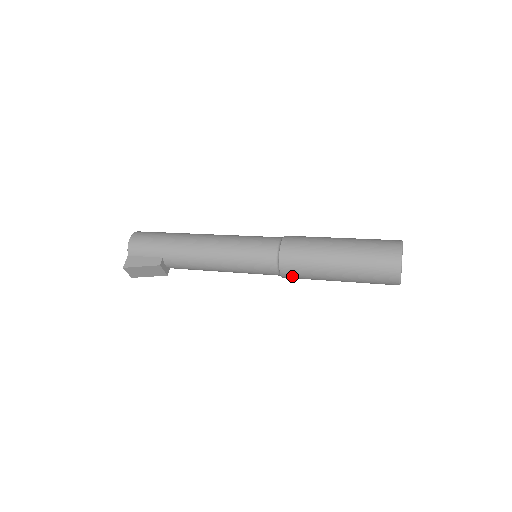
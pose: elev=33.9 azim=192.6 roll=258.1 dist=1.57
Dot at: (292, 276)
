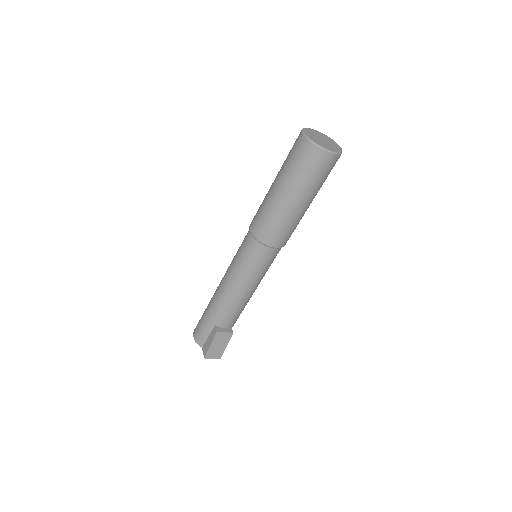
Dot at: (280, 239)
